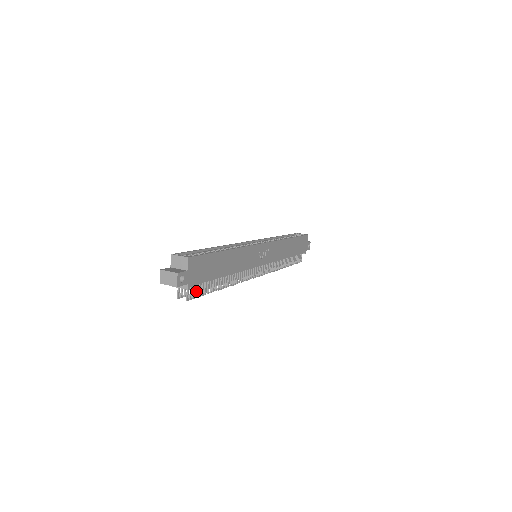
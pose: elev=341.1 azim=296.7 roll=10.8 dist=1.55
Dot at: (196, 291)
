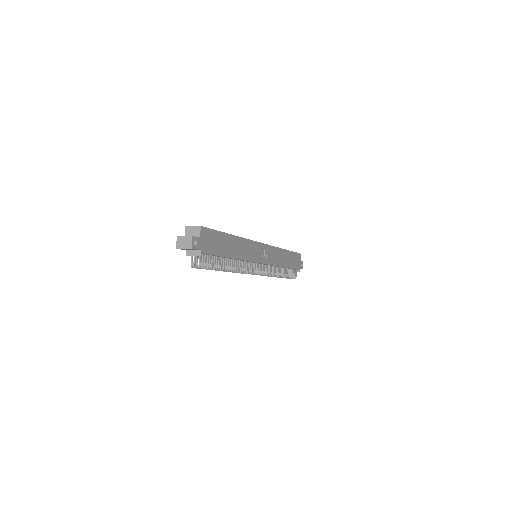
Dot at: (207, 262)
